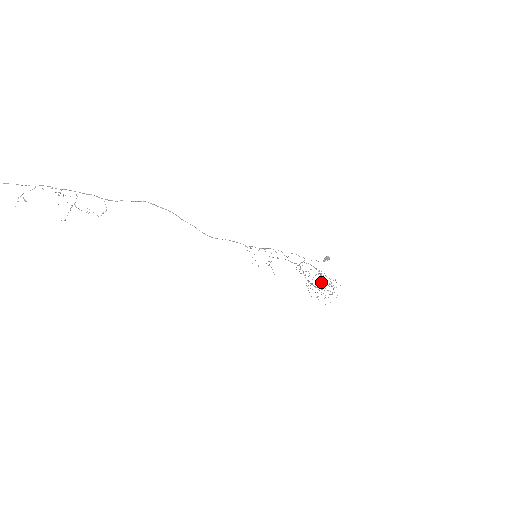
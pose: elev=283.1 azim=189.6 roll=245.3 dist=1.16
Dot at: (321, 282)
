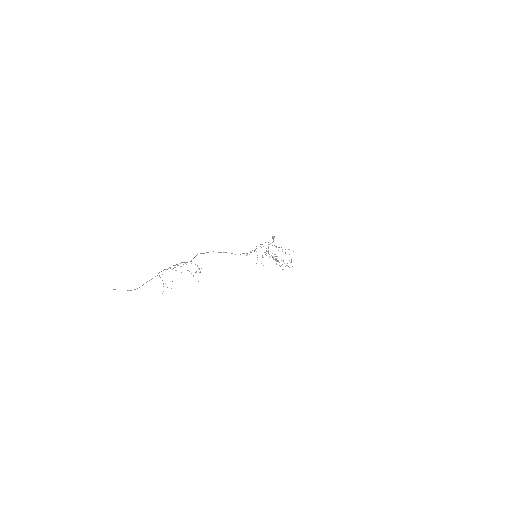
Dot at: occluded
